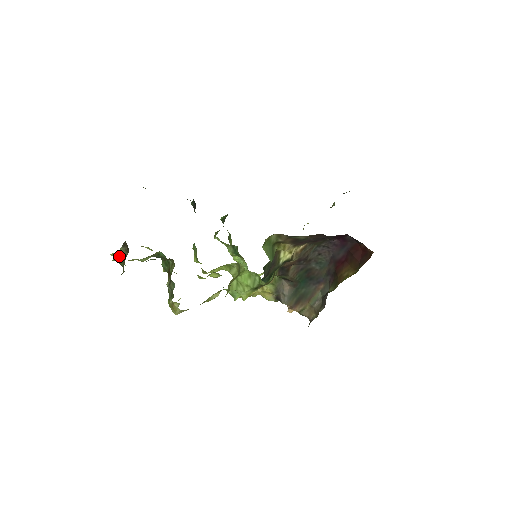
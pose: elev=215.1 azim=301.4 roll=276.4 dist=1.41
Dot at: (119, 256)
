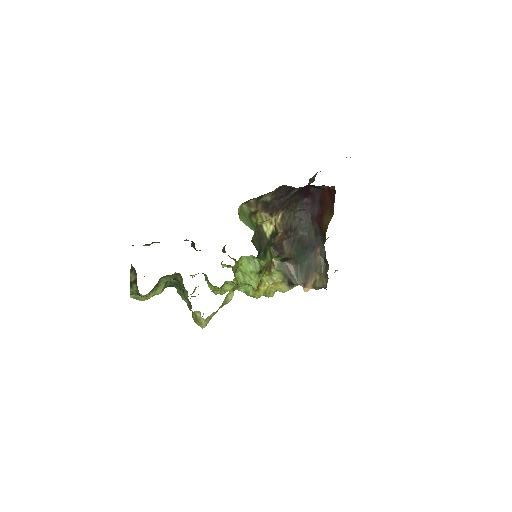
Dot at: (132, 284)
